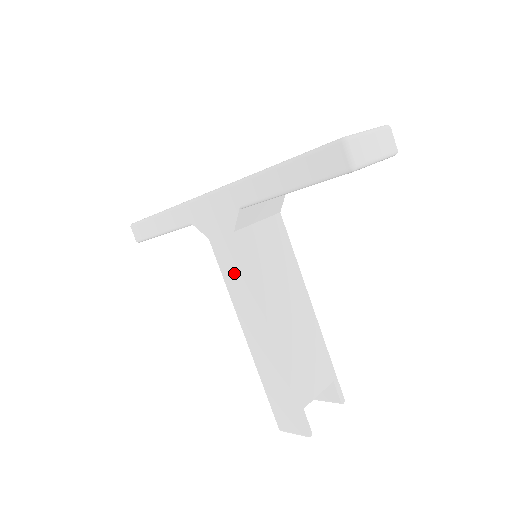
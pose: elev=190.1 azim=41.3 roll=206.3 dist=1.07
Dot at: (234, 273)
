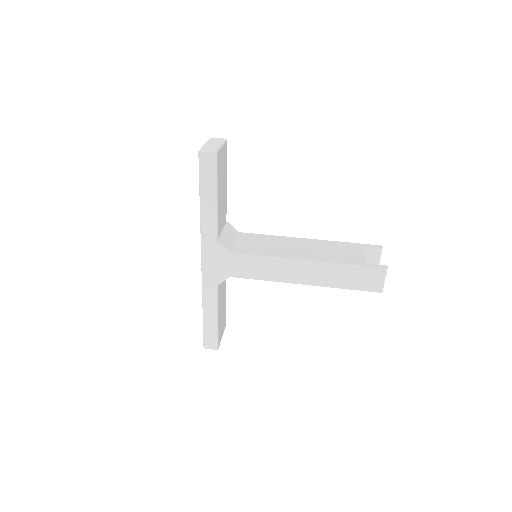
Dot at: (257, 268)
